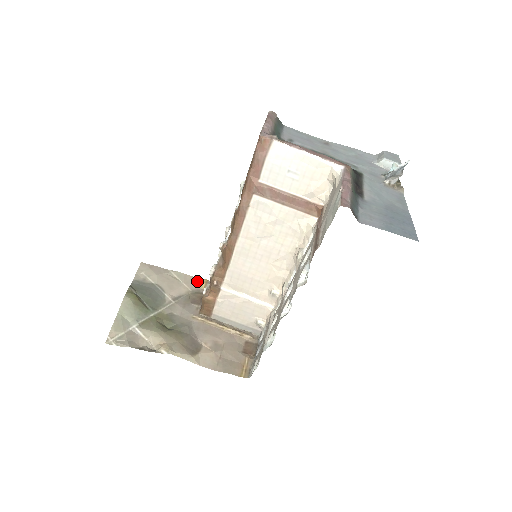
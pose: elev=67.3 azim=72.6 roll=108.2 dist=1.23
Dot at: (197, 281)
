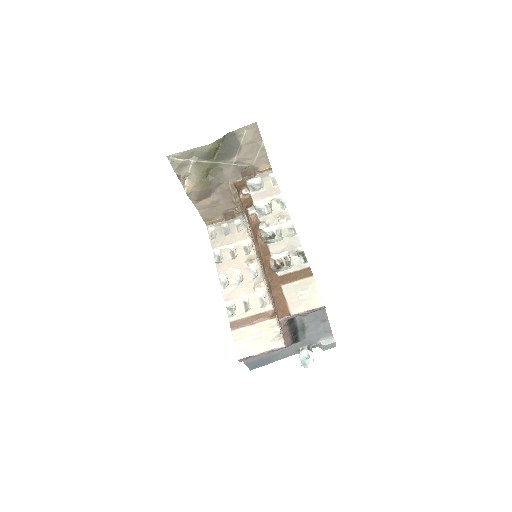
Dot at: (266, 163)
